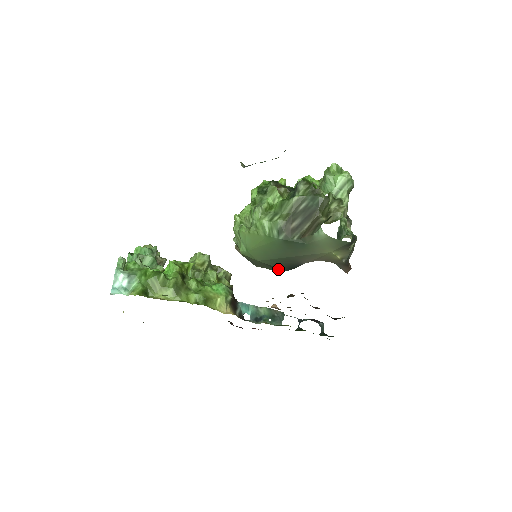
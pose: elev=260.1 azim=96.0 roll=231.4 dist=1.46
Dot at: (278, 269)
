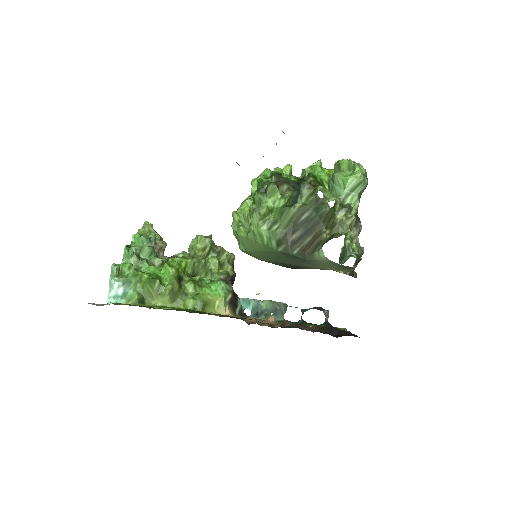
Dot at: occluded
